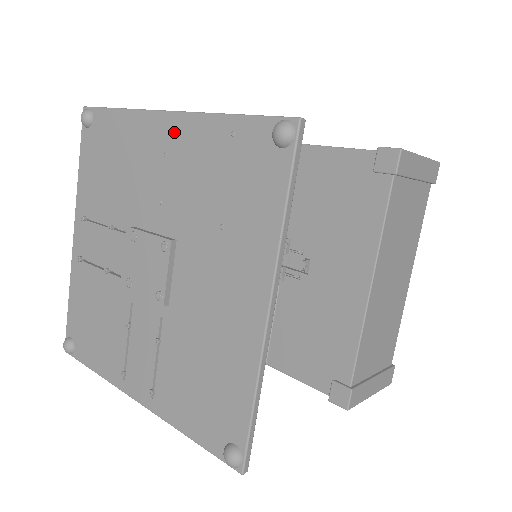
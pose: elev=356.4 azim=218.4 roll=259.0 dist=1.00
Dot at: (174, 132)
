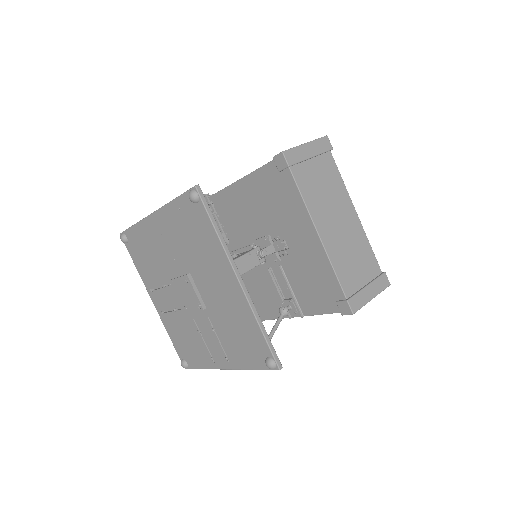
Dot at: (159, 222)
